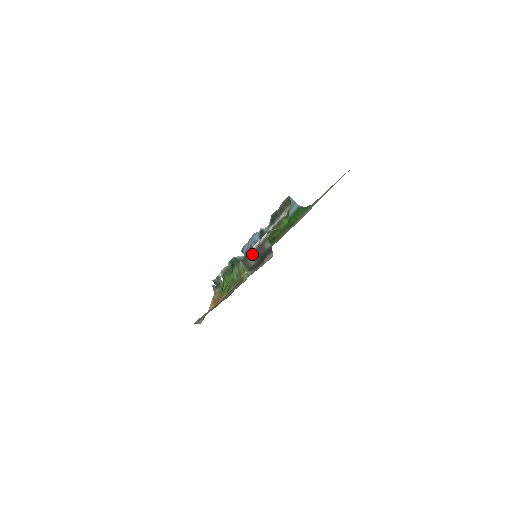
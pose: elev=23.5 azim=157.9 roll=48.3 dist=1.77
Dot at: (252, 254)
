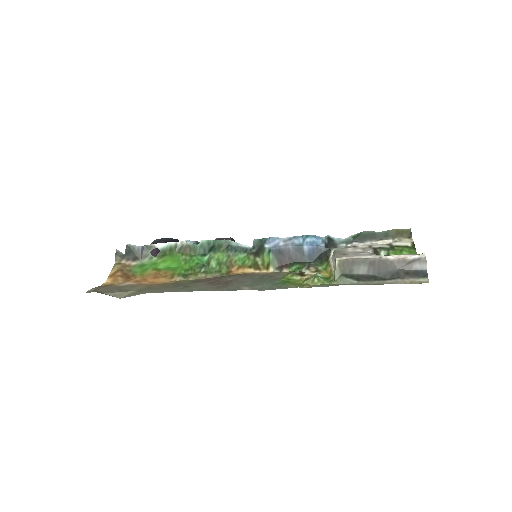
Dot at: (376, 263)
